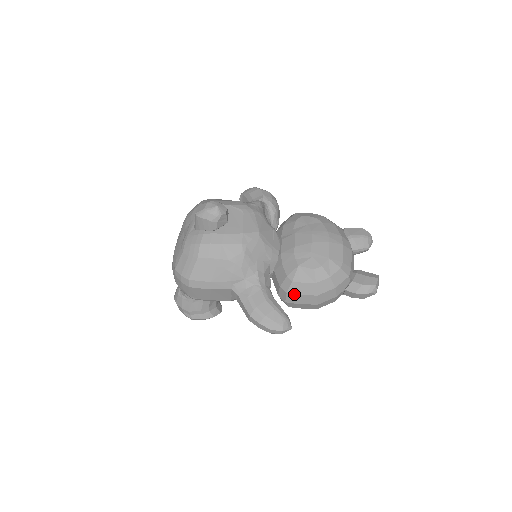
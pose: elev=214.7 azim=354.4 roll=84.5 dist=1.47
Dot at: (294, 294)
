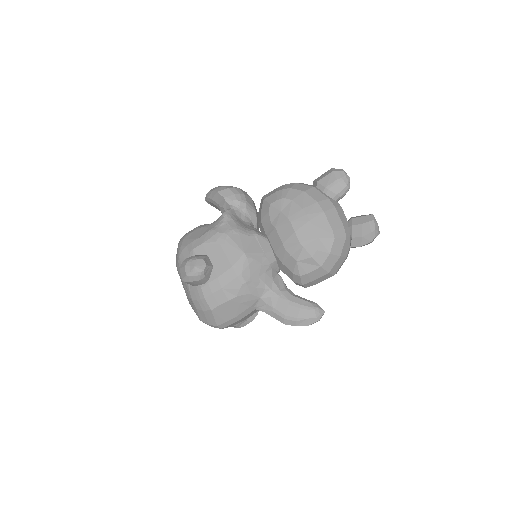
Dot at: (309, 282)
